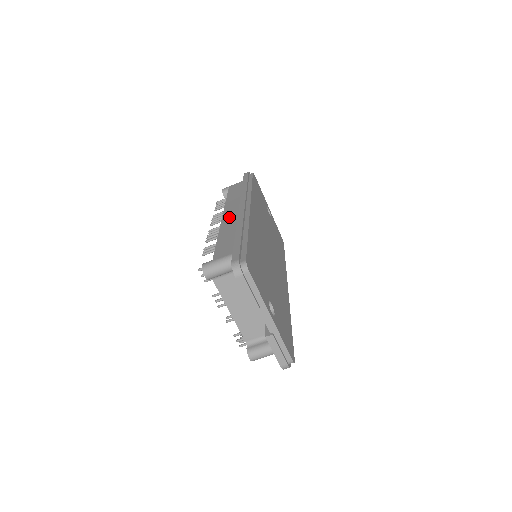
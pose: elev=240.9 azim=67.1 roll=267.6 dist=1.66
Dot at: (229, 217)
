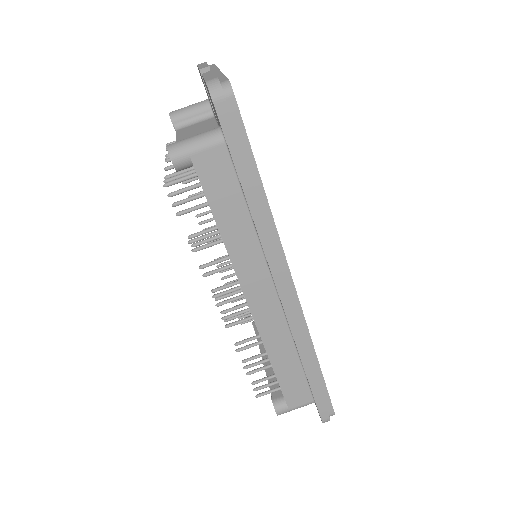
Dot at: occluded
